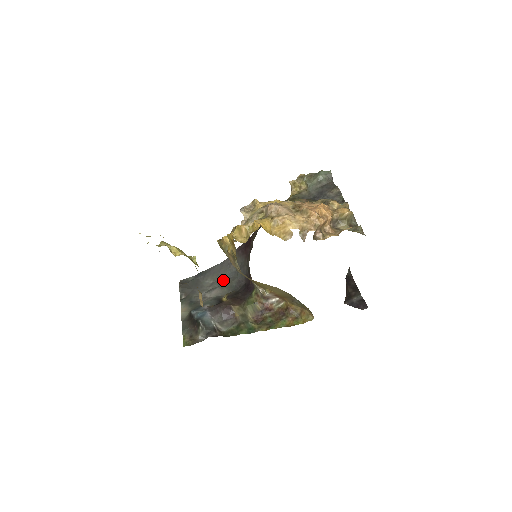
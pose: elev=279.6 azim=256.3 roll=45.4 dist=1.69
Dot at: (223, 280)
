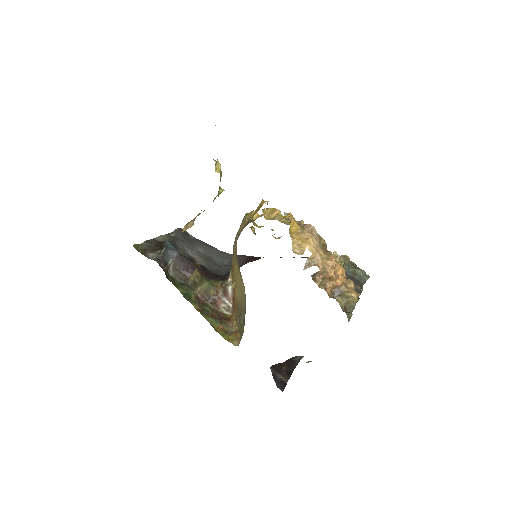
Dot at: (211, 259)
